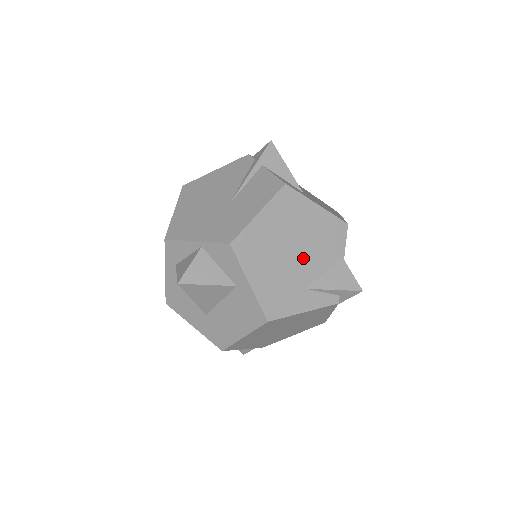
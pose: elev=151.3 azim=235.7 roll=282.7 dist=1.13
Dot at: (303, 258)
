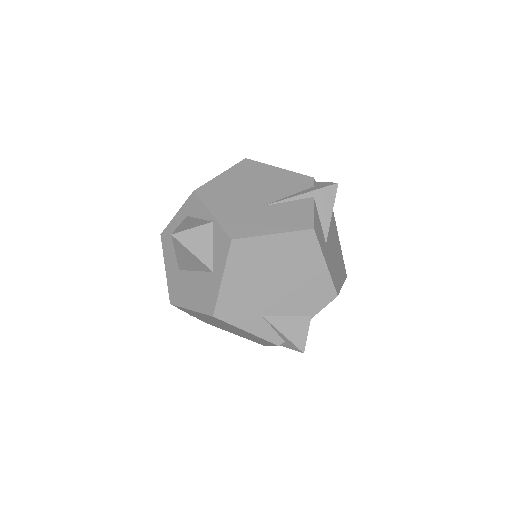
Dot at: (280, 293)
